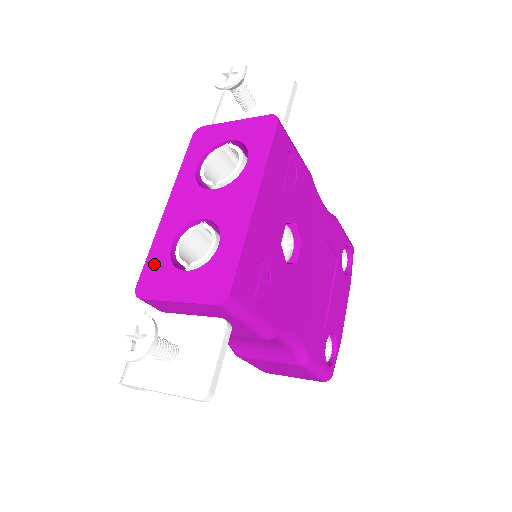
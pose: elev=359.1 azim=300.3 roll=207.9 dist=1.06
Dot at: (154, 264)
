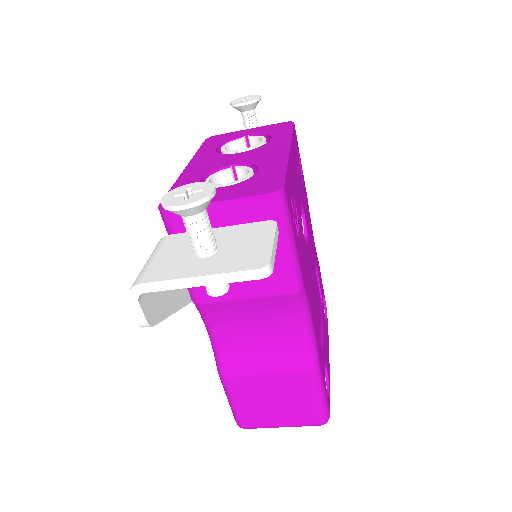
Dot at: occluded
